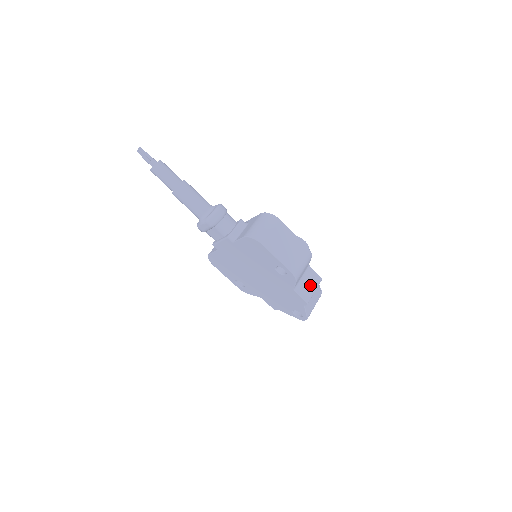
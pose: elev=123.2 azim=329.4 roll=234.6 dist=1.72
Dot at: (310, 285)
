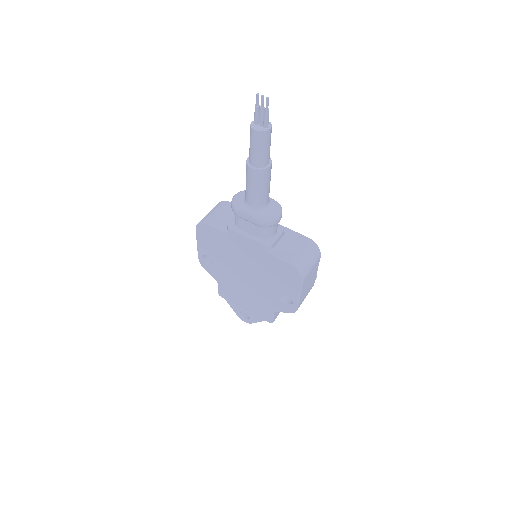
Dot at: occluded
